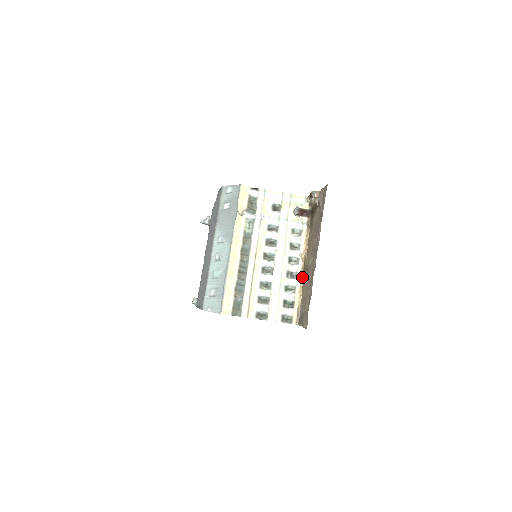
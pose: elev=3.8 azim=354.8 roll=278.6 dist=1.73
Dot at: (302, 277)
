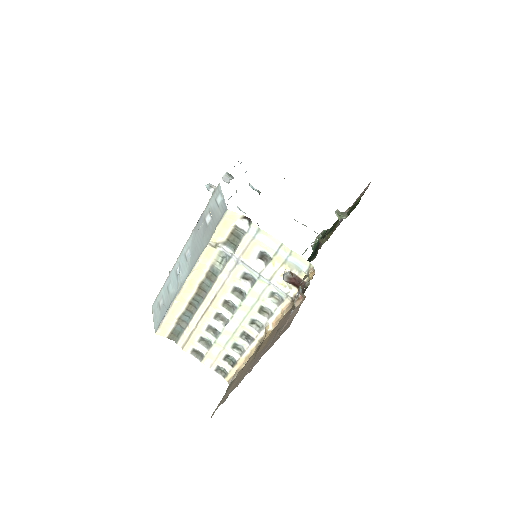
Dot at: (256, 347)
